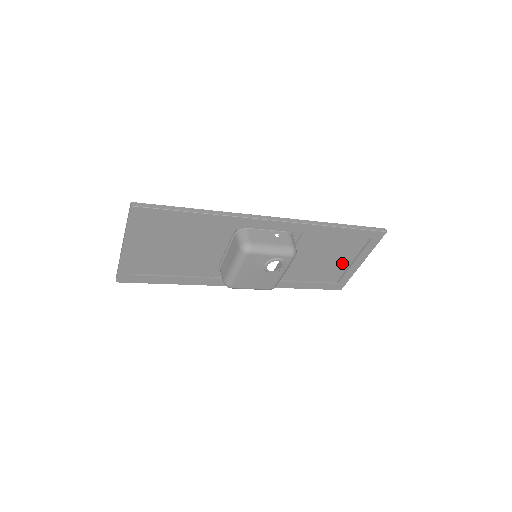
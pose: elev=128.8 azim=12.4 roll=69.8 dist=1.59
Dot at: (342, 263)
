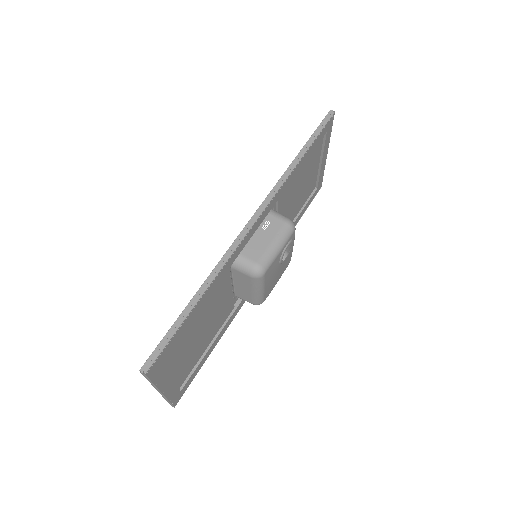
Dot at: (313, 173)
